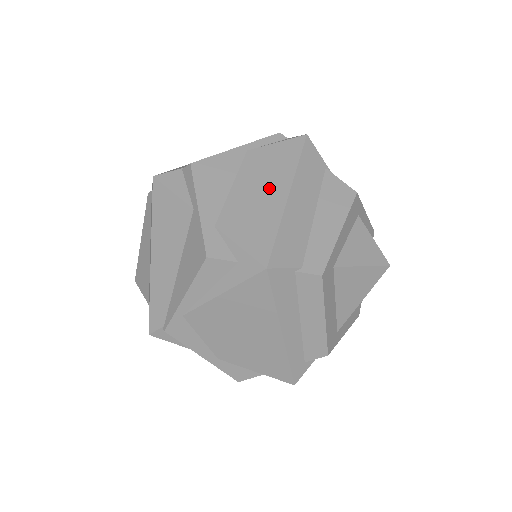
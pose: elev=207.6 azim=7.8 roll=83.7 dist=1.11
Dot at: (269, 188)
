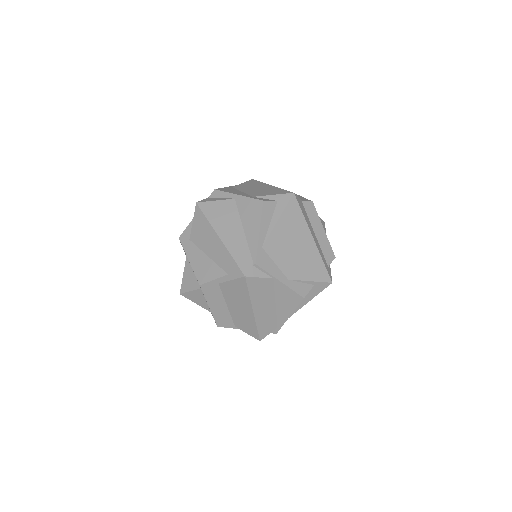
Dot at: (260, 187)
